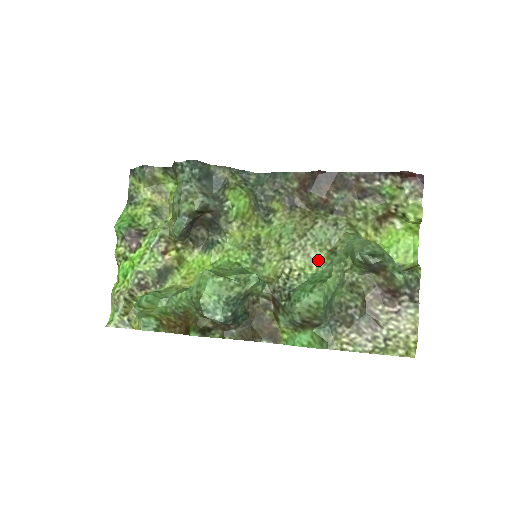
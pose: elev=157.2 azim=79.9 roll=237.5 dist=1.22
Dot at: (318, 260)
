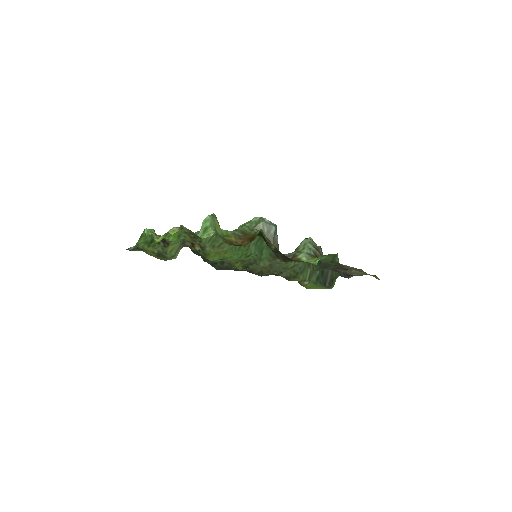
Dot at: occluded
